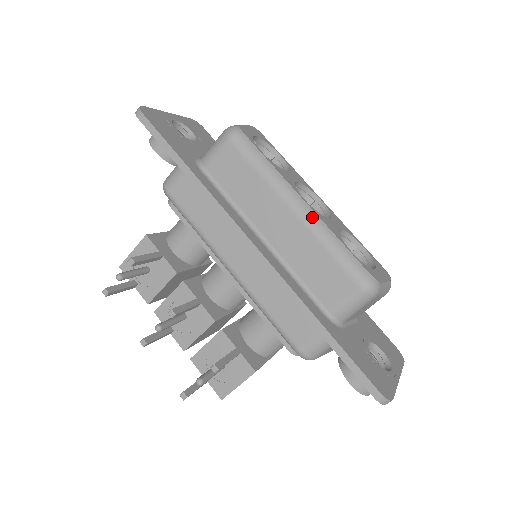
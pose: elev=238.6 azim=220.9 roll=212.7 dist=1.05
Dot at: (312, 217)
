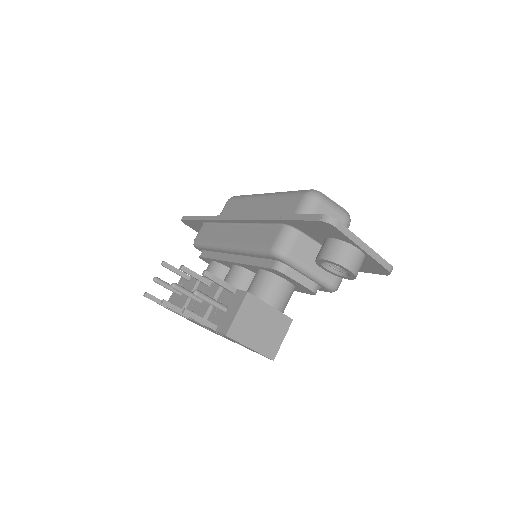
Dot at: (273, 193)
